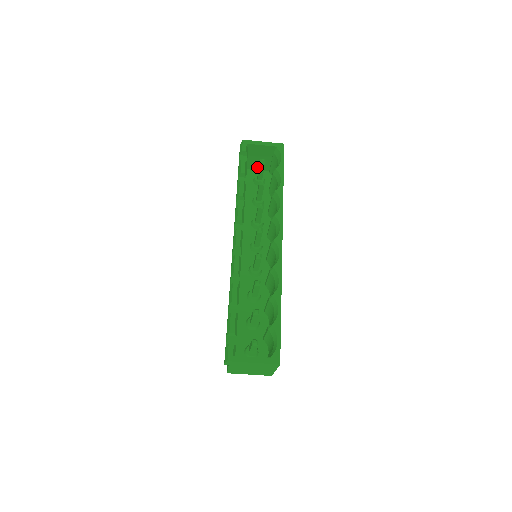
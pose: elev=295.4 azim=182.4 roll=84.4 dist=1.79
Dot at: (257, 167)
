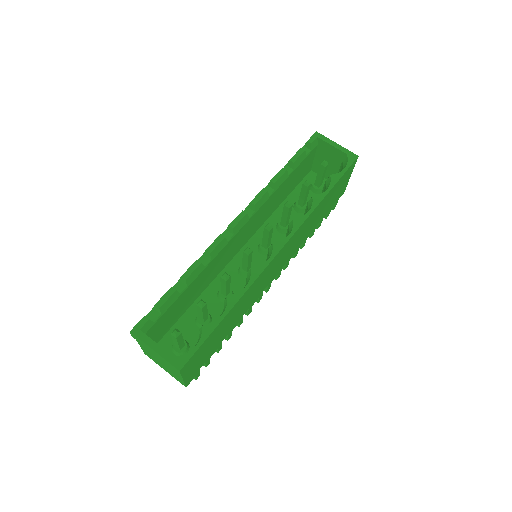
Dot at: occluded
